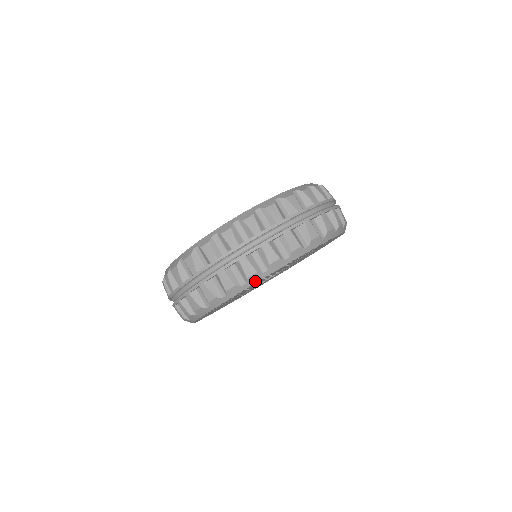
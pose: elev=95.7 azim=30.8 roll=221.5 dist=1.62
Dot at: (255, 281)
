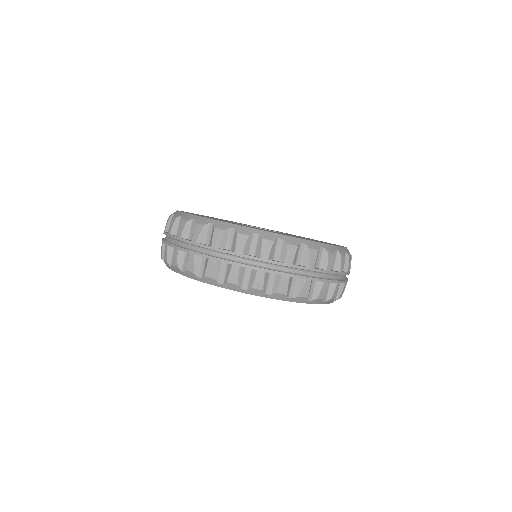
Dot at: (277, 298)
